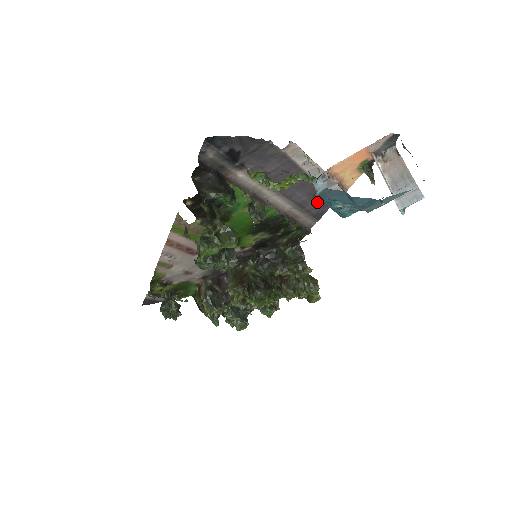
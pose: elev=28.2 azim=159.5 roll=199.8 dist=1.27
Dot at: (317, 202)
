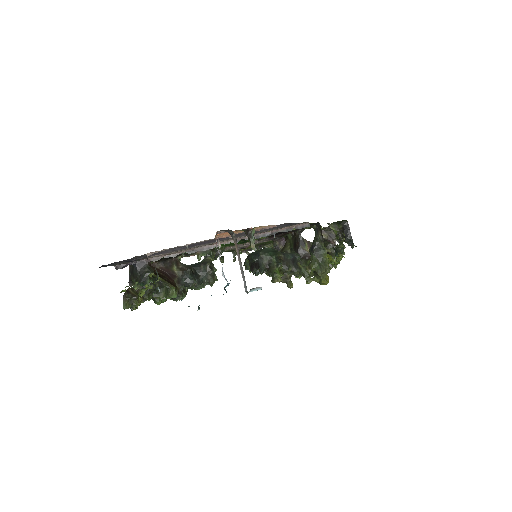
Dot at: occluded
